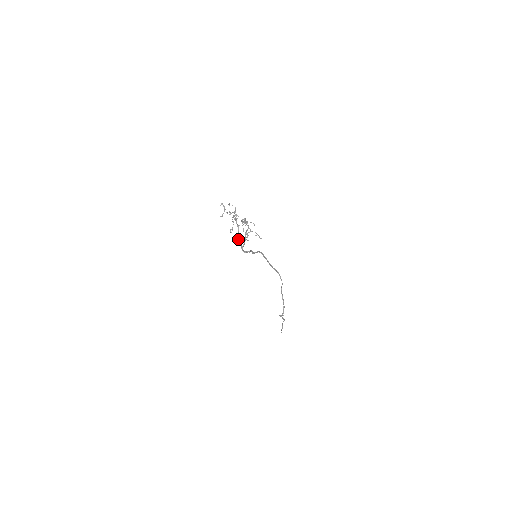
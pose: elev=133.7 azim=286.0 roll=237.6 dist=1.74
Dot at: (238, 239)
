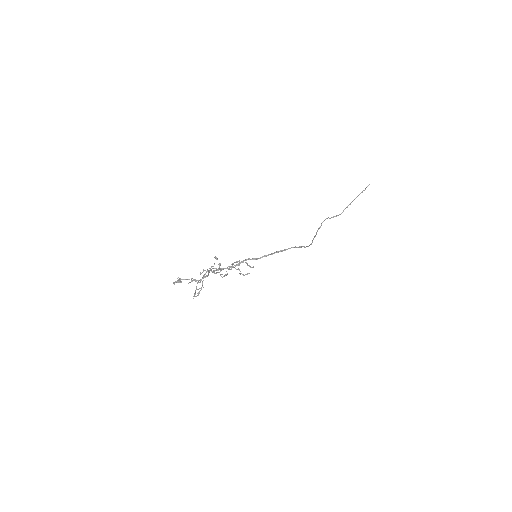
Dot at: (208, 271)
